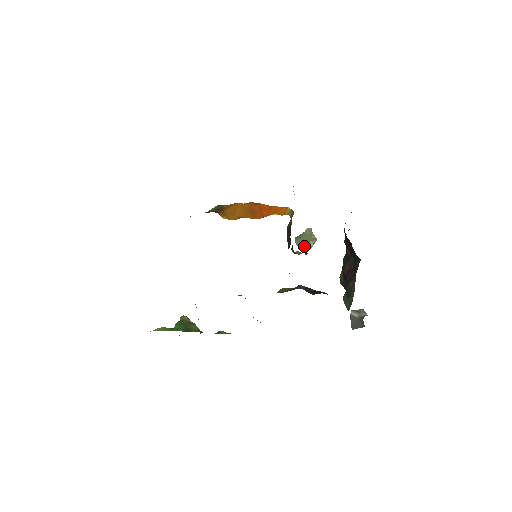
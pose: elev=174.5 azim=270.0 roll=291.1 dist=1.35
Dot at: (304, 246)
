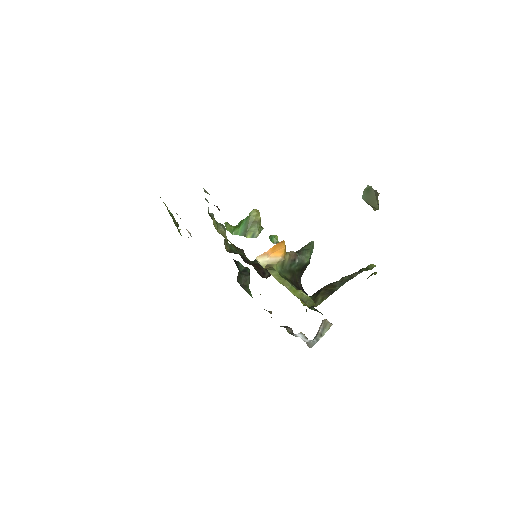
Dot at: occluded
